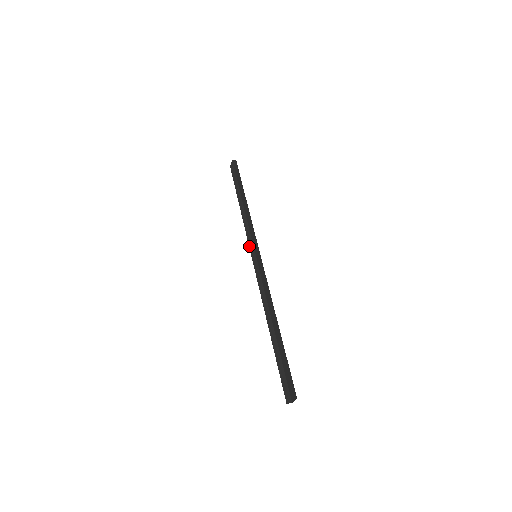
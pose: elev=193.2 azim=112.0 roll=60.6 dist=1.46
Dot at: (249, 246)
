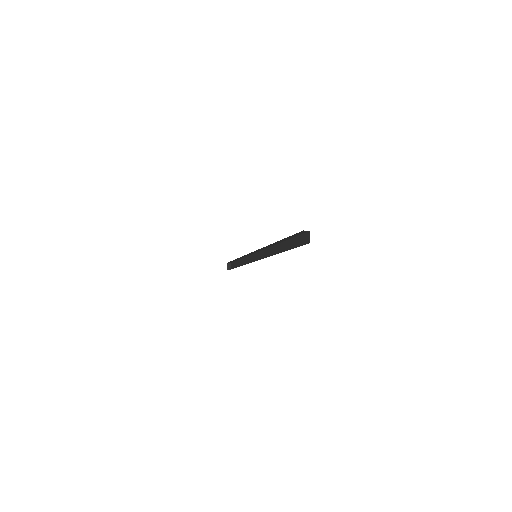
Dot at: occluded
